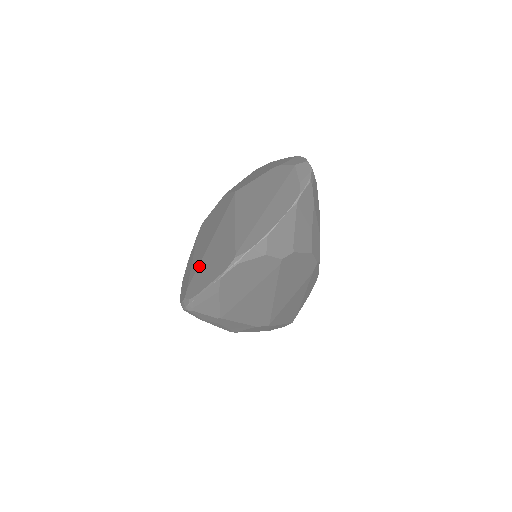
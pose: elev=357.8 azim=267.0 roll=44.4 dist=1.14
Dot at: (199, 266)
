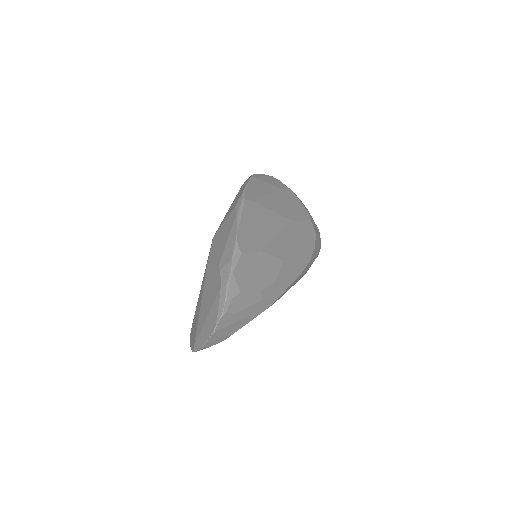
Dot at: (194, 315)
